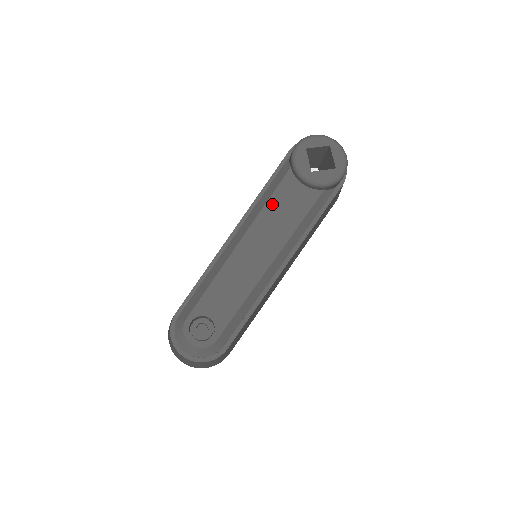
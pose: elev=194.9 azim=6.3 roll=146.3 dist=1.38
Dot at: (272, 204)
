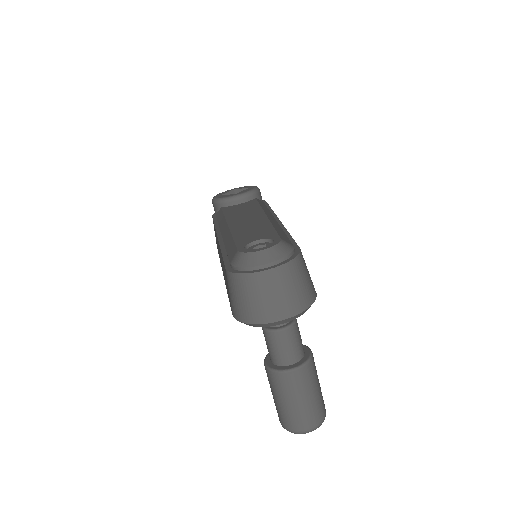
Dot at: (229, 214)
